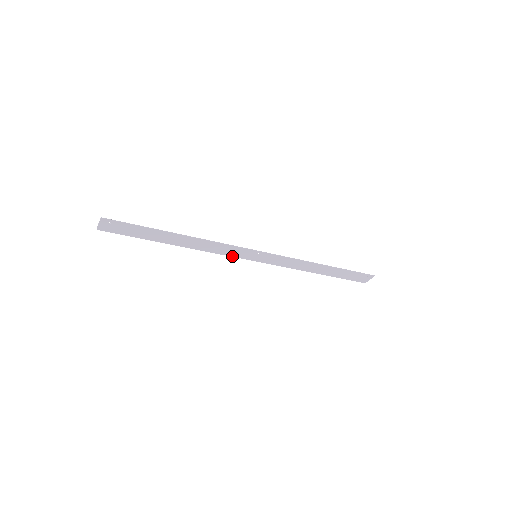
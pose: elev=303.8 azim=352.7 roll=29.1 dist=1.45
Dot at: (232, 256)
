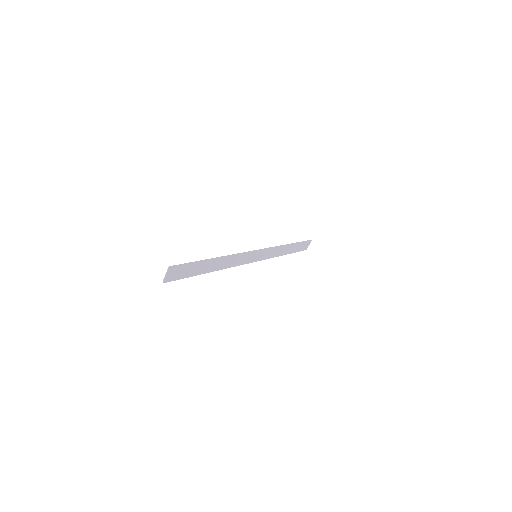
Dot at: (243, 264)
